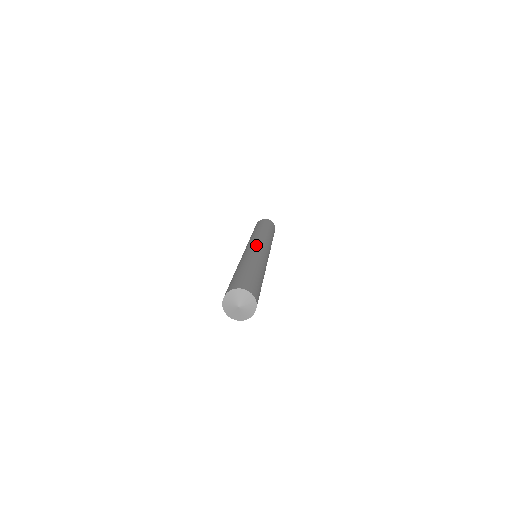
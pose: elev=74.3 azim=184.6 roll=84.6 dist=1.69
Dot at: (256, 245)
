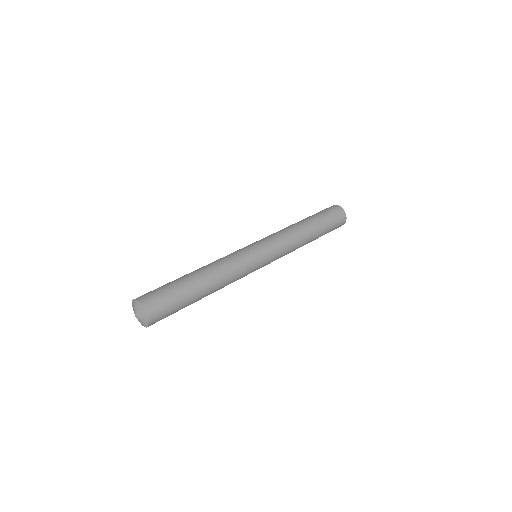
Dot at: (246, 246)
